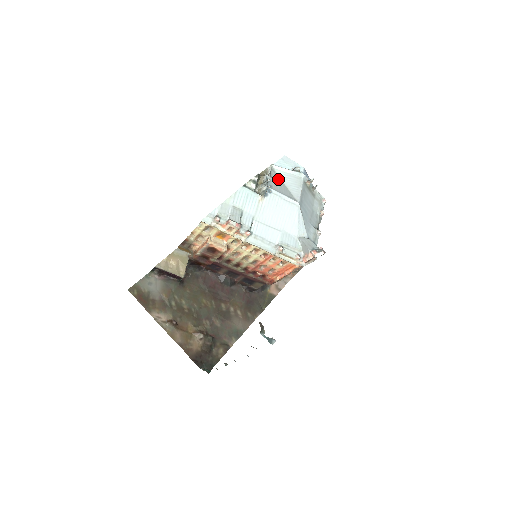
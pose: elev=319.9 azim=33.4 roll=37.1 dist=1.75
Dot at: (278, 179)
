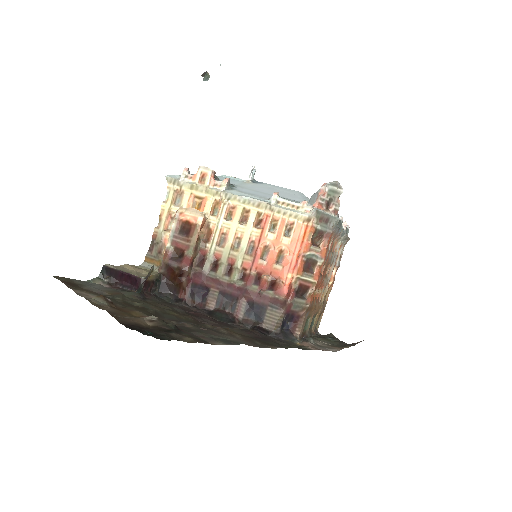
Dot at: occluded
